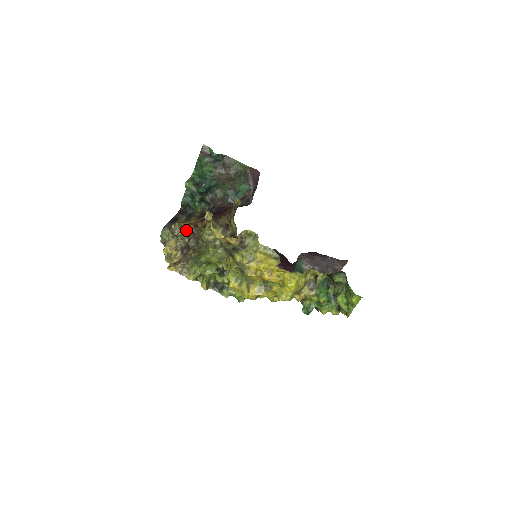
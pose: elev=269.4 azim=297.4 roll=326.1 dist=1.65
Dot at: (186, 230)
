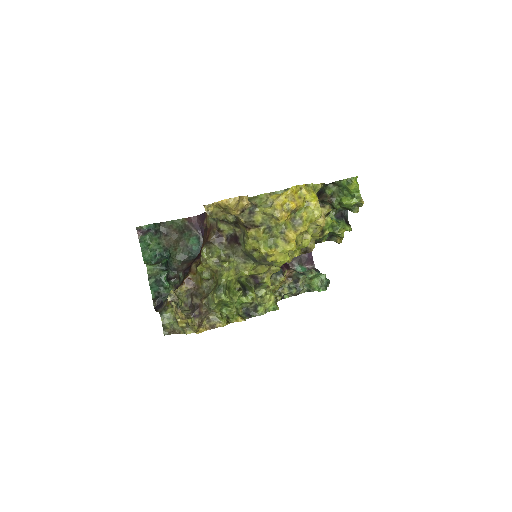
Dot at: (181, 297)
